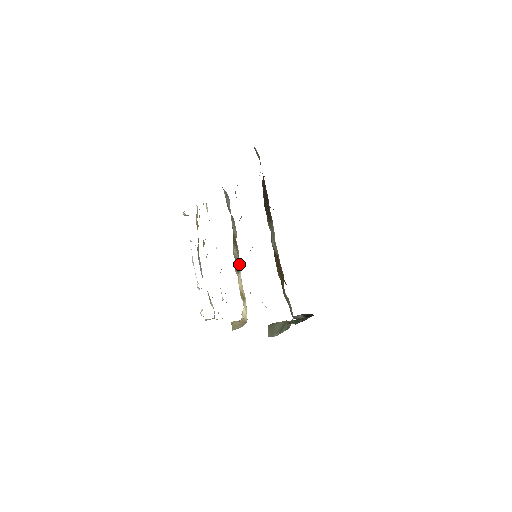
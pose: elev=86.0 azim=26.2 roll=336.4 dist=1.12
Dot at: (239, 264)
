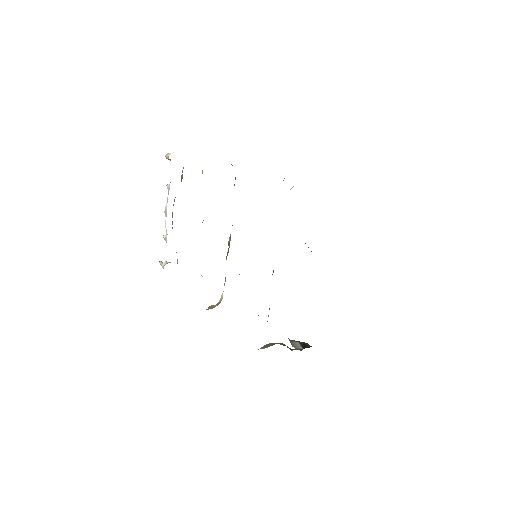
Dot at: occluded
